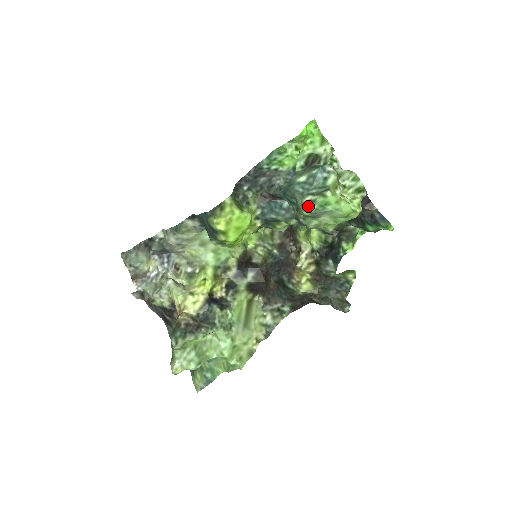
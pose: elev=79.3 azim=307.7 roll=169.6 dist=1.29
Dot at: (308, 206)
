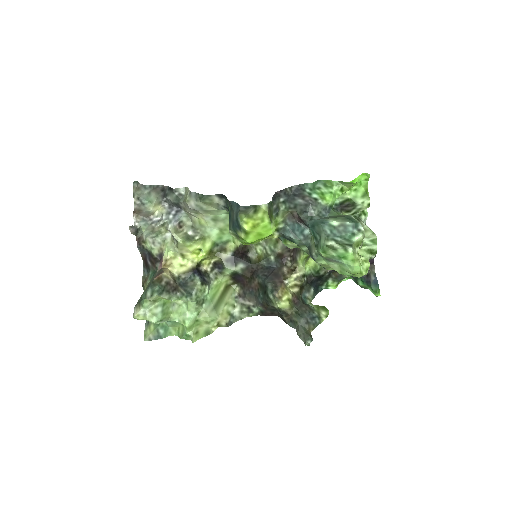
Dot at: (328, 250)
